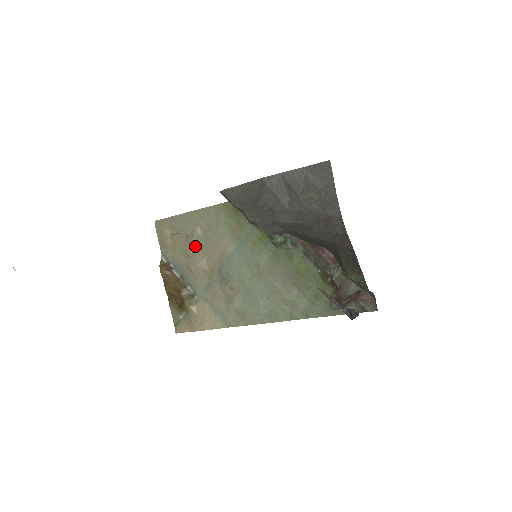
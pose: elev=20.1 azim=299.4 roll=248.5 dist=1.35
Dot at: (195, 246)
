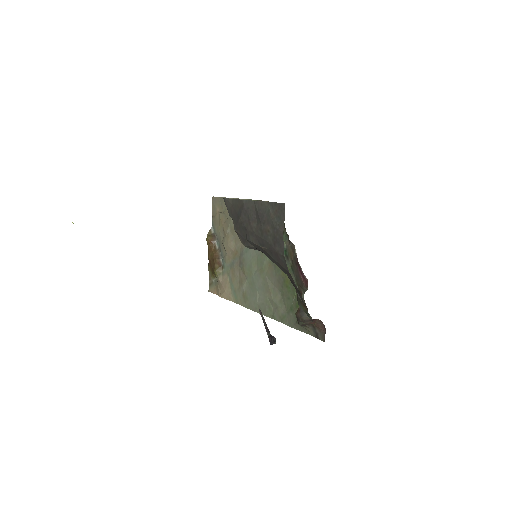
Dot at: (230, 228)
